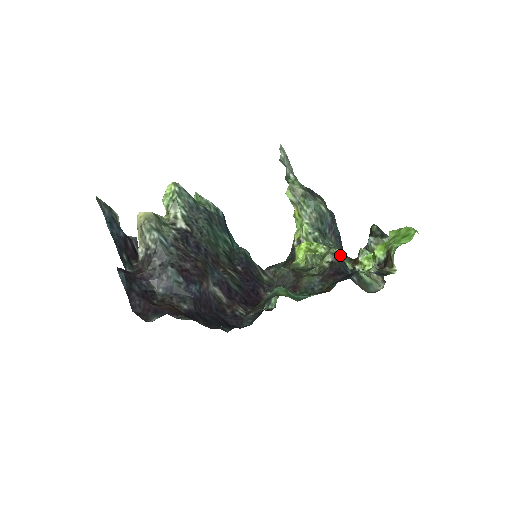
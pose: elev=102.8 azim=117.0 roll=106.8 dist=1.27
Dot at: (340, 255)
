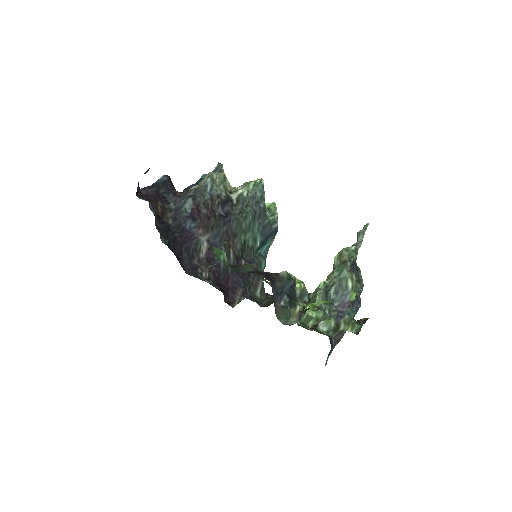
Dot at: (315, 313)
